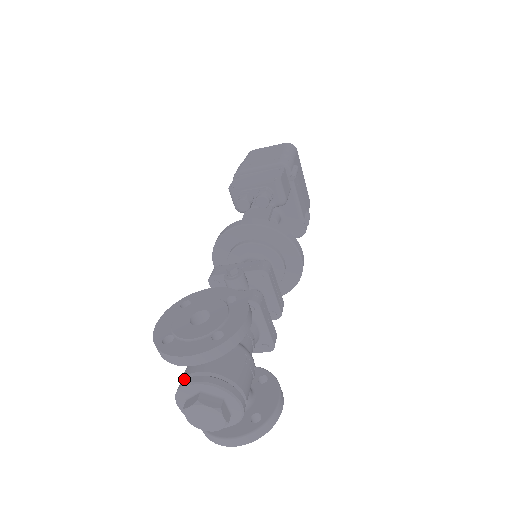
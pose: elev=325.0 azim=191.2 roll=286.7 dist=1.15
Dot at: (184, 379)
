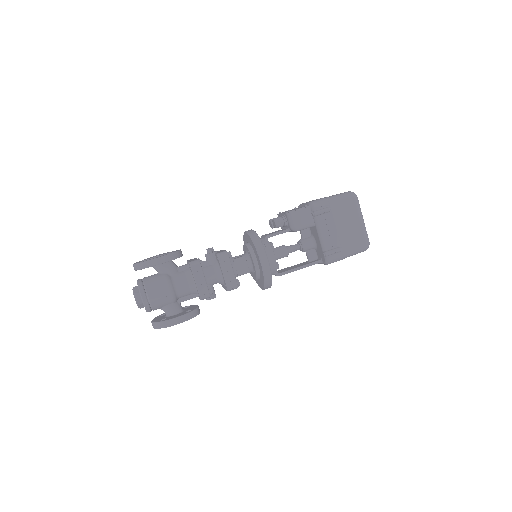
Dot at: occluded
